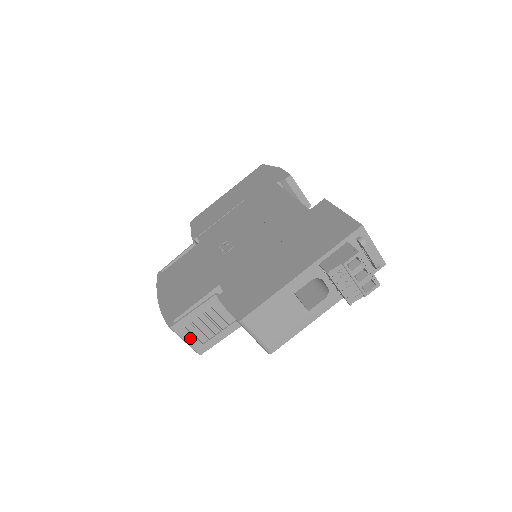
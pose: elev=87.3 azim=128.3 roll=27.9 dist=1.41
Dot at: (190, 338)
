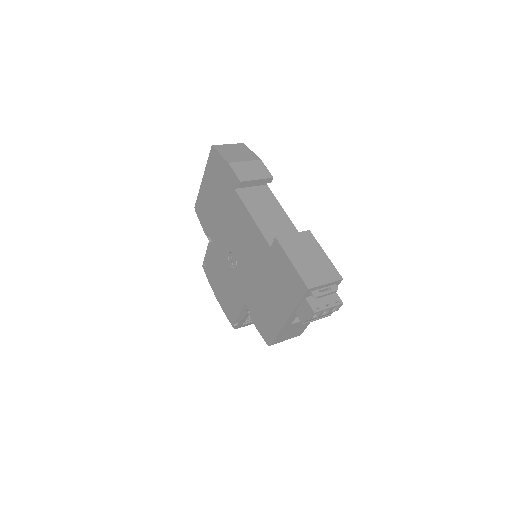
Dot at: (250, 323)
